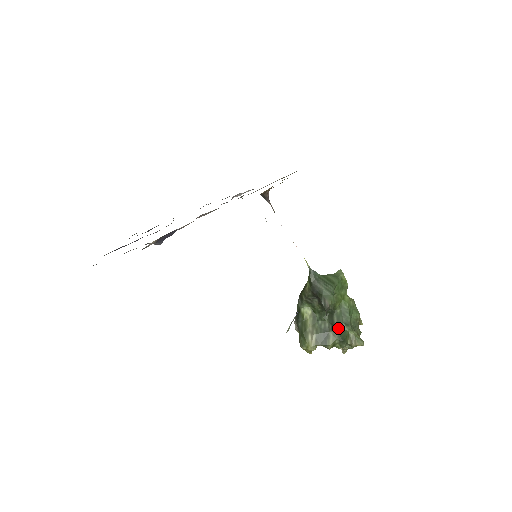
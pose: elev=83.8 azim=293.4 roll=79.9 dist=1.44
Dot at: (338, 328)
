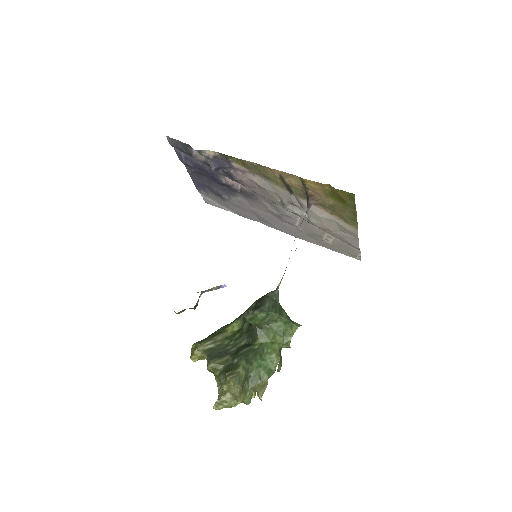
Dot at: (237, 356)
